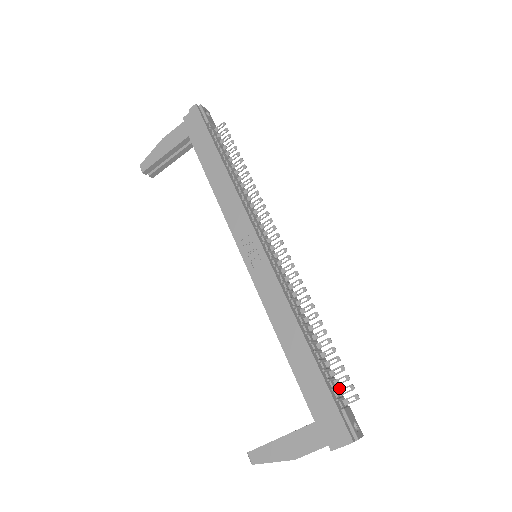
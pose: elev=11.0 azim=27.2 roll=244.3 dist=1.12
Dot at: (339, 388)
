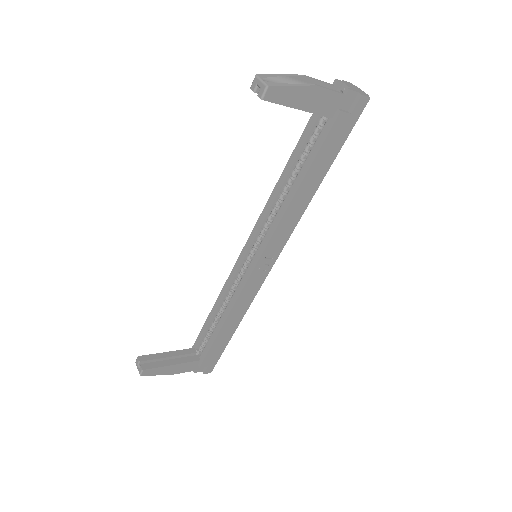
Dot at: occluded
